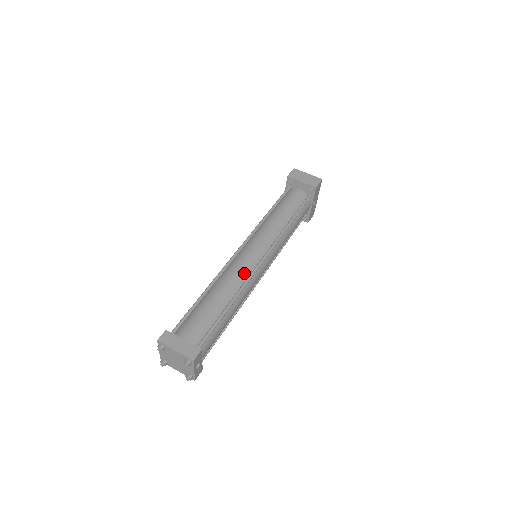
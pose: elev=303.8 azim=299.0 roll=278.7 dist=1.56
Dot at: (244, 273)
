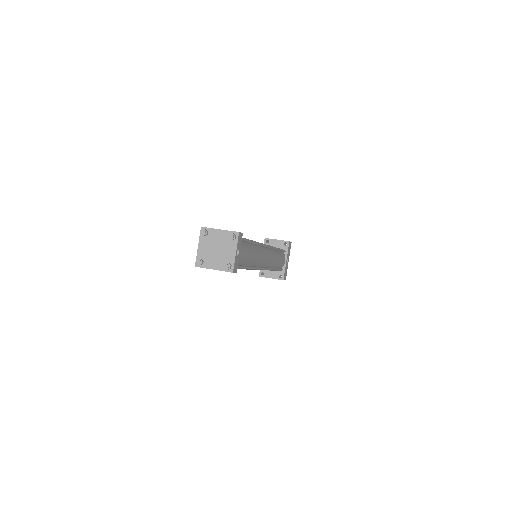
Dot at: occluded
